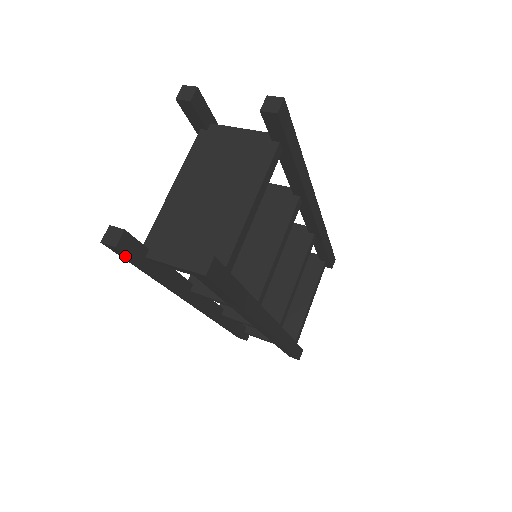
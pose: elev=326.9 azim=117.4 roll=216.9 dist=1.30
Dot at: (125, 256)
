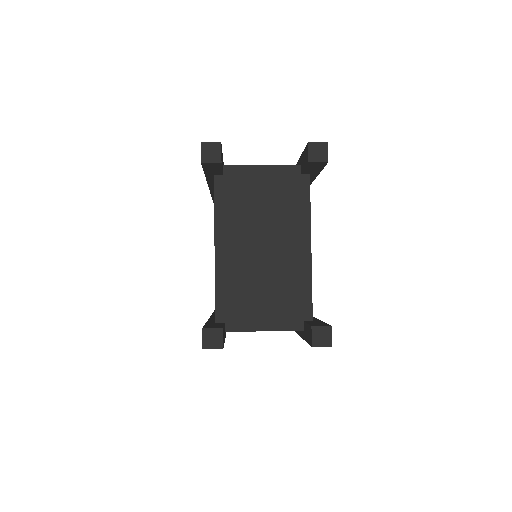
Dot at: occluded
